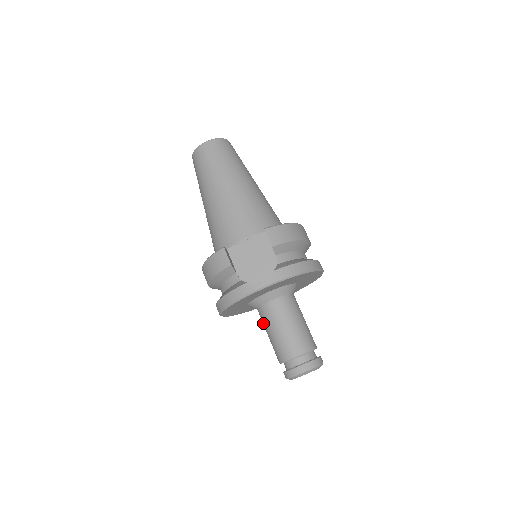
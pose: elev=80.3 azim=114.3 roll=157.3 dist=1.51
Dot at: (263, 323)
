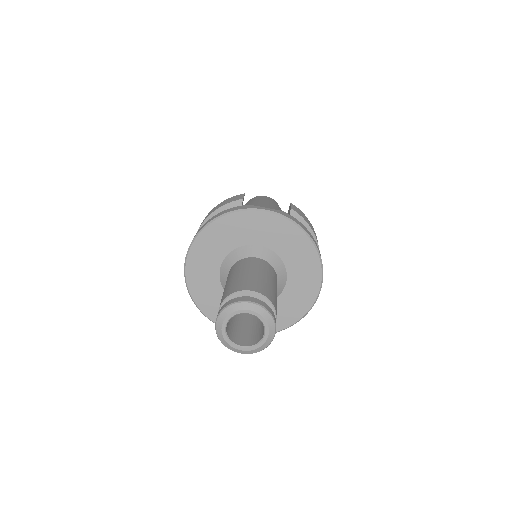
Dot at: (228, 277)
